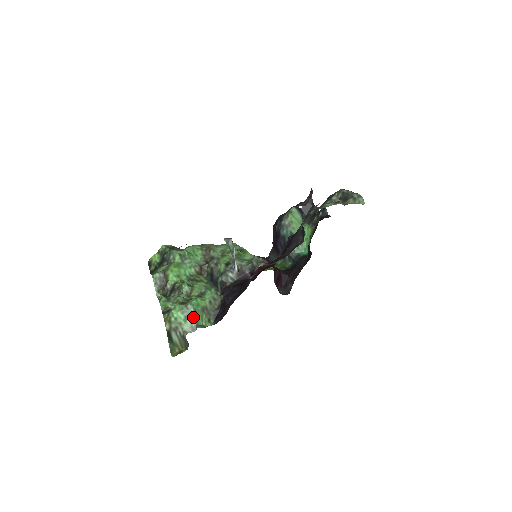
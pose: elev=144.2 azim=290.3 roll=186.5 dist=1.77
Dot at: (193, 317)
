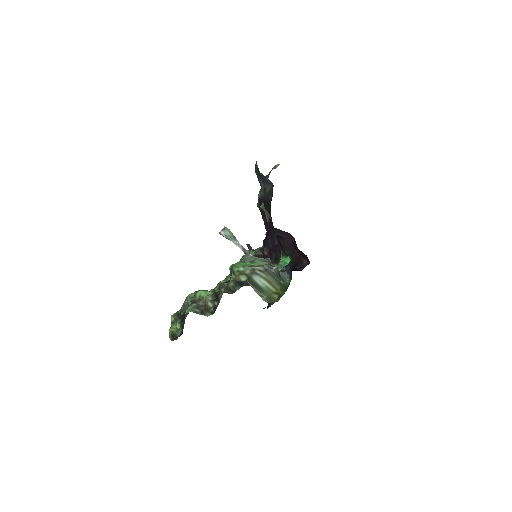
Dot at: (256, 258)
